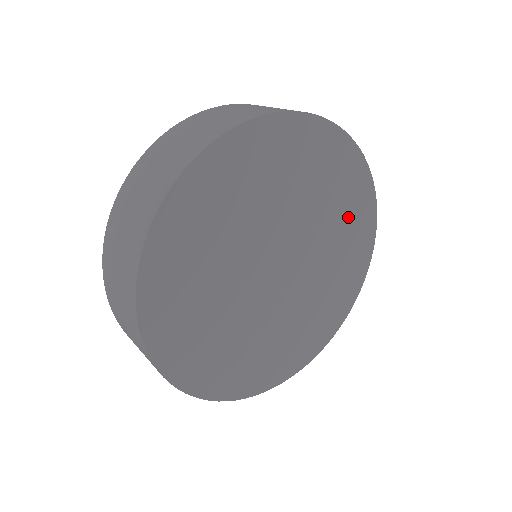
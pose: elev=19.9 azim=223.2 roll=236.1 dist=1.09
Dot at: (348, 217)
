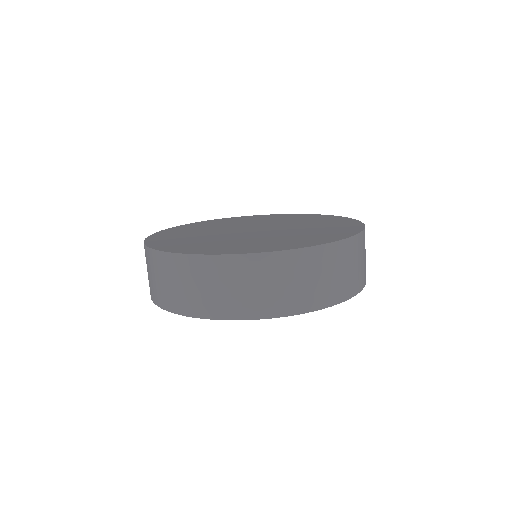
Dot at: occluded
